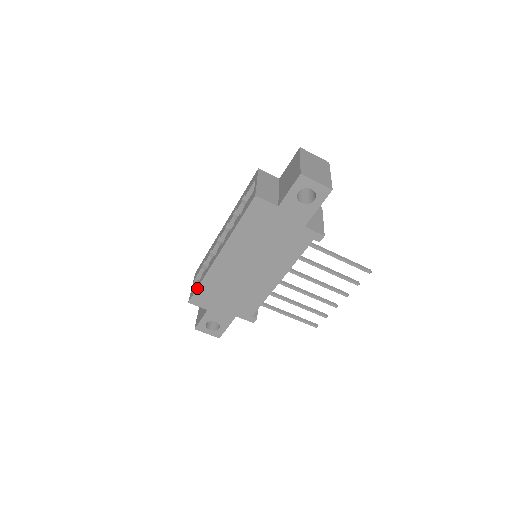
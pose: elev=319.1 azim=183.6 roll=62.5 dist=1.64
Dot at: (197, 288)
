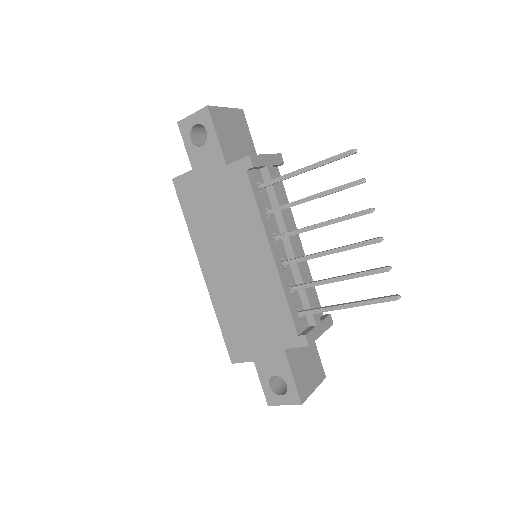
Dot at: (222, 334)
